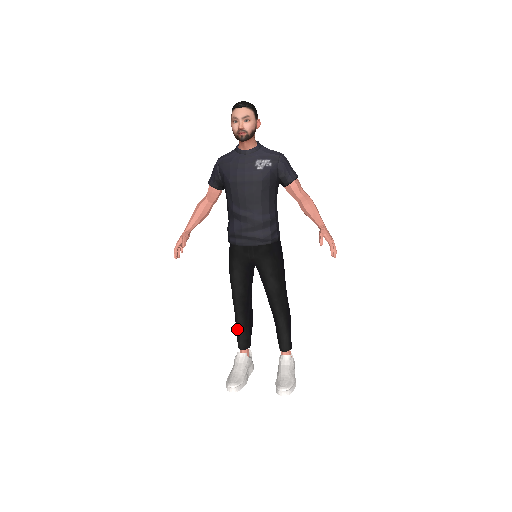
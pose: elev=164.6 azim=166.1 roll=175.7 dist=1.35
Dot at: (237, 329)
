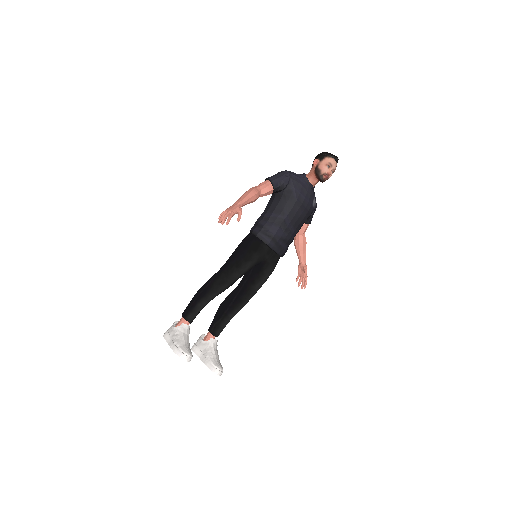
Dot at: (199, 304)
